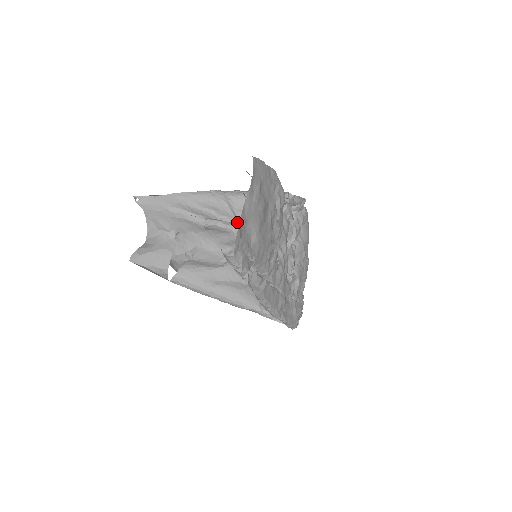
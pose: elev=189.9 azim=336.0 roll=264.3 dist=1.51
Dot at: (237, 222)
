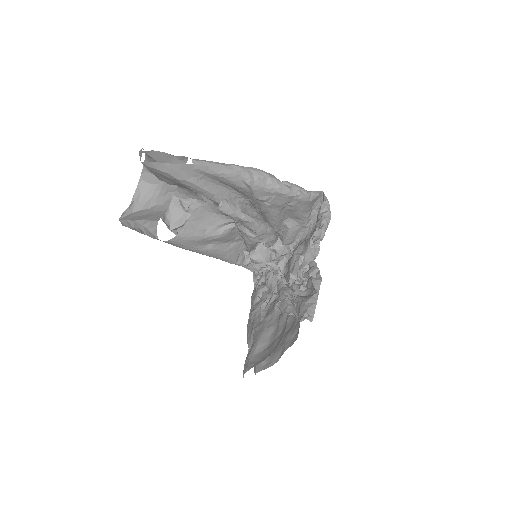
Dot at: (251, 201)
